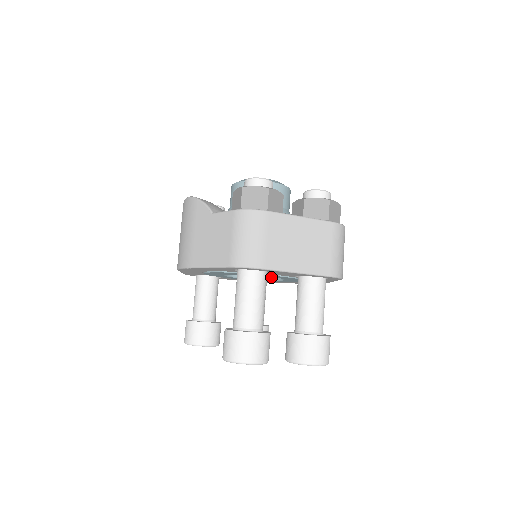
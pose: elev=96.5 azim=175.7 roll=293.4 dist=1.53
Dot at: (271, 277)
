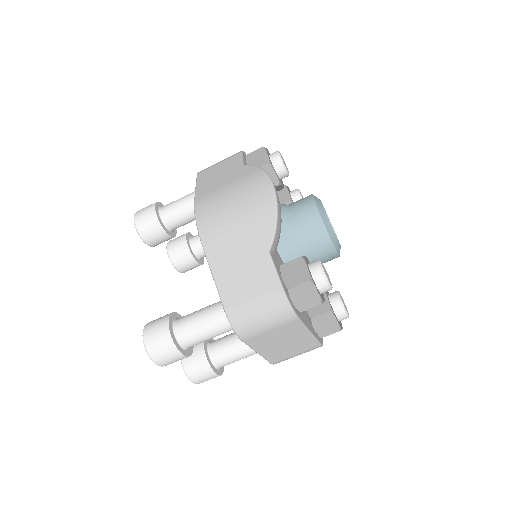
Dot at: occluded
